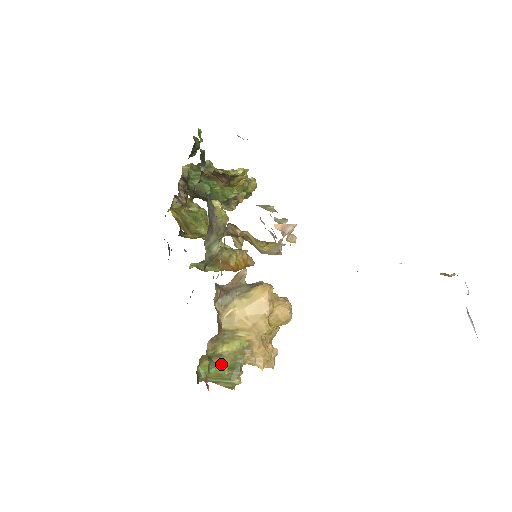
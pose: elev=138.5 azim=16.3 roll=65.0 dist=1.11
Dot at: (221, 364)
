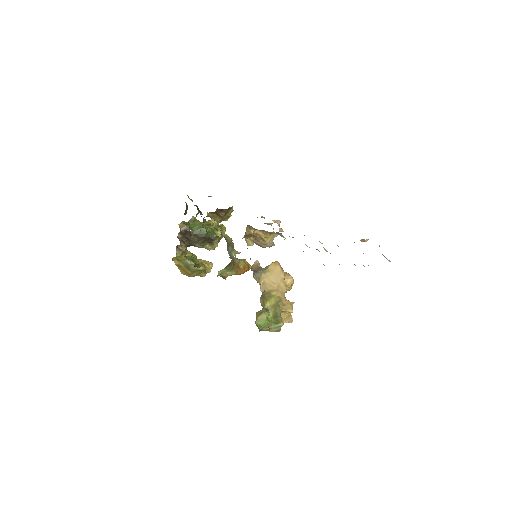
Dot at: (268, 316)
